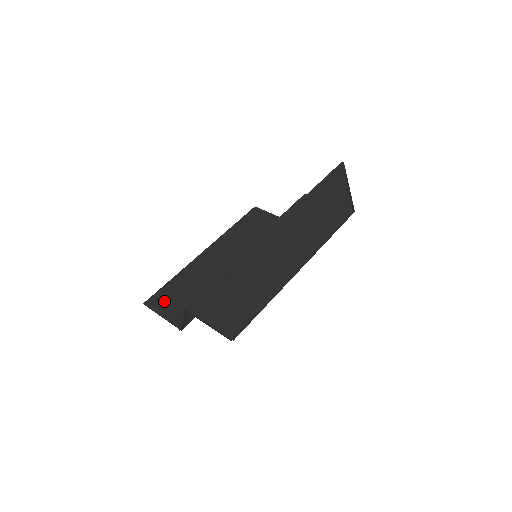
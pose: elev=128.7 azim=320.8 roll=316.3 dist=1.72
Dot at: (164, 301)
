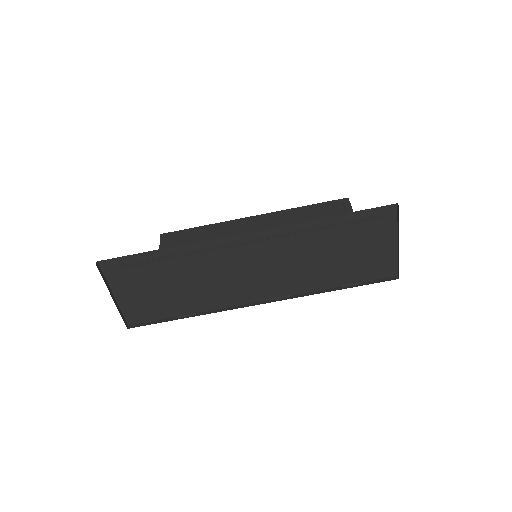
Dot at: (176, 243)
